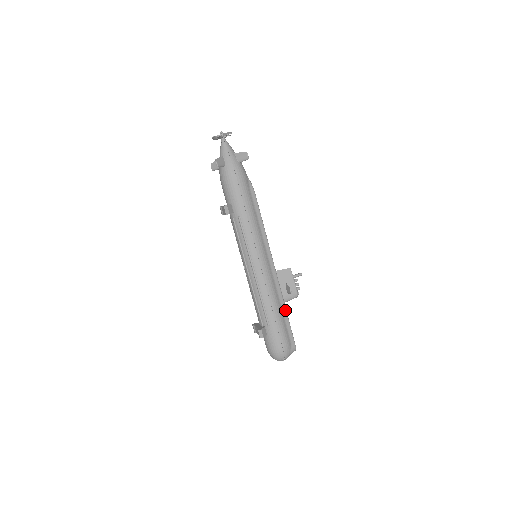
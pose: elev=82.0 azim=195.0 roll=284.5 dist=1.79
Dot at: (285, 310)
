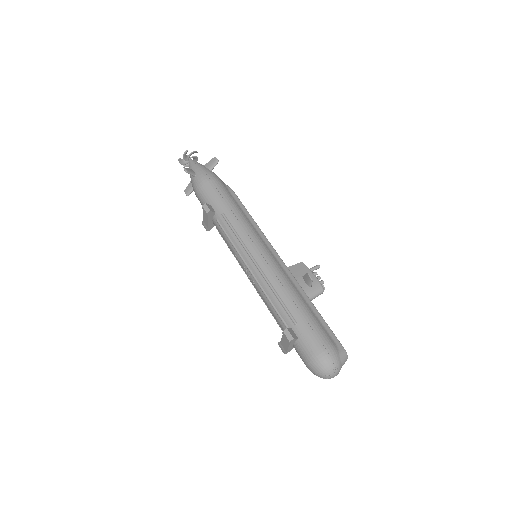
Dot at: (312, 305)
